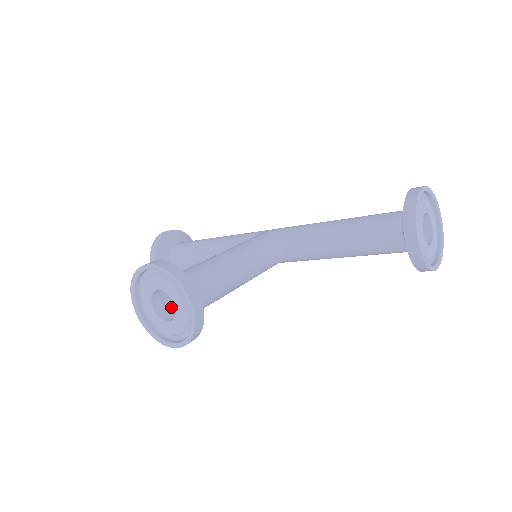
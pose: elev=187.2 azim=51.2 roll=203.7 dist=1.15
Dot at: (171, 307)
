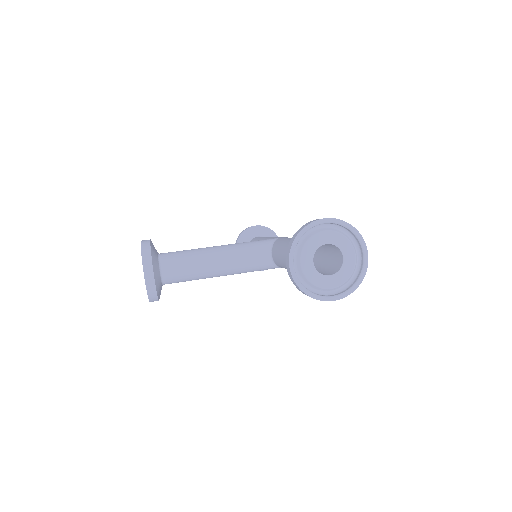
Dot at: occluded
